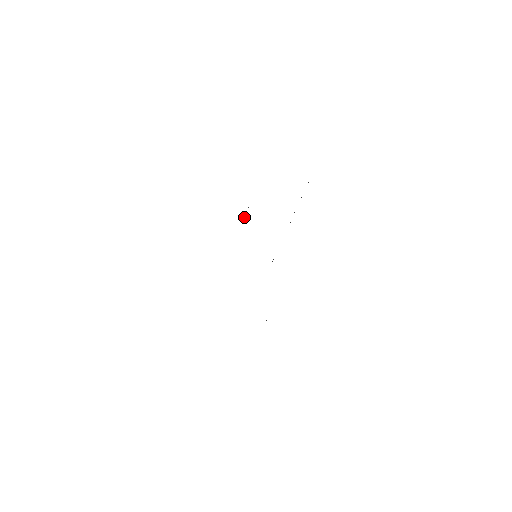
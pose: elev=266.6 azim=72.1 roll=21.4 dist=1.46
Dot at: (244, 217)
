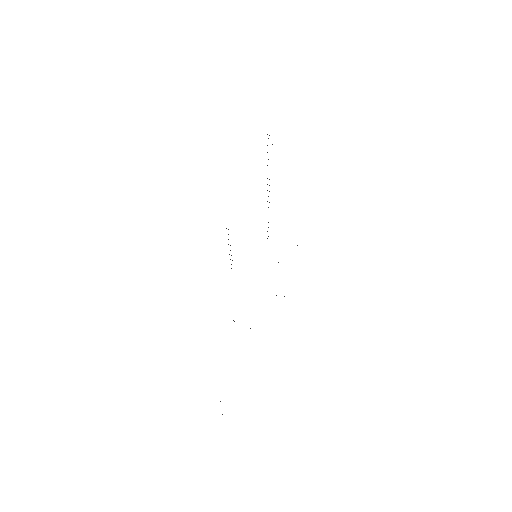
Dot at: occluded
